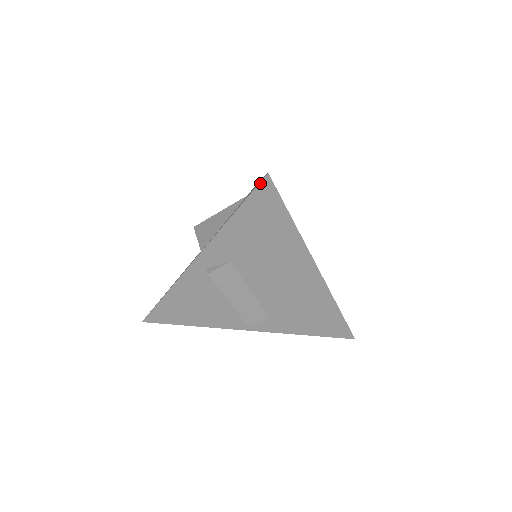
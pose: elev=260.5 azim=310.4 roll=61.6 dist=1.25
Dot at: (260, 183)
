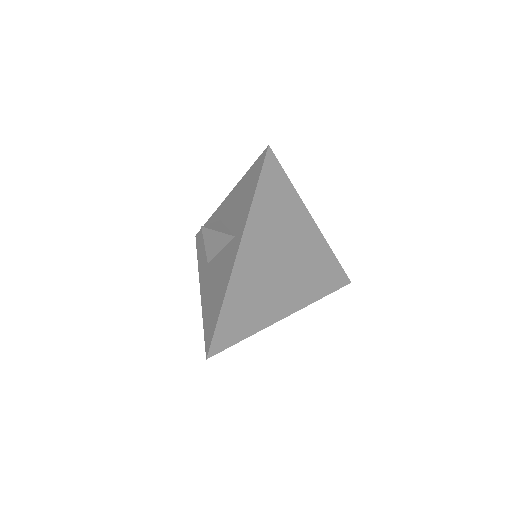
Dot at: (206, 351)
